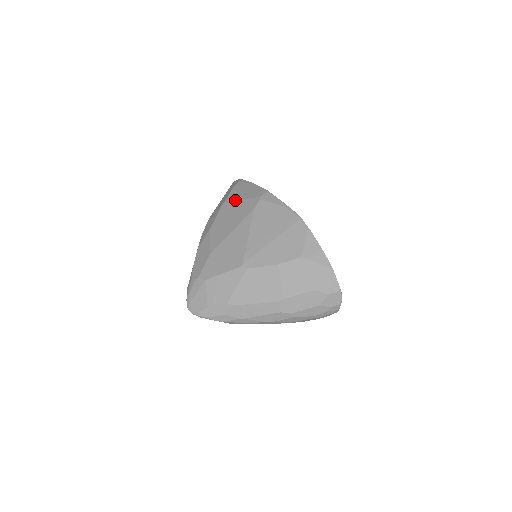
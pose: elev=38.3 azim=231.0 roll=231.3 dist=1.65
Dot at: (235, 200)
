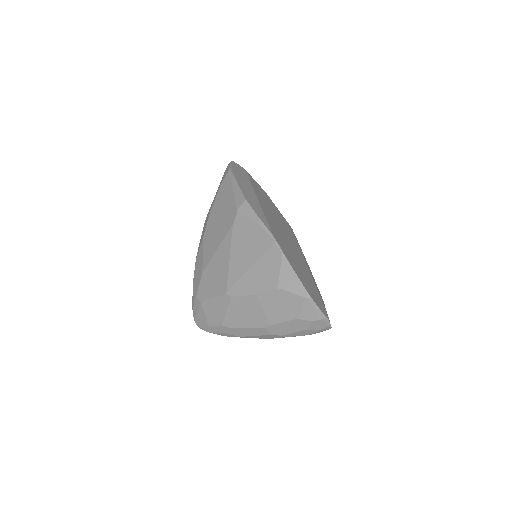
Dot at: (220, 206)
